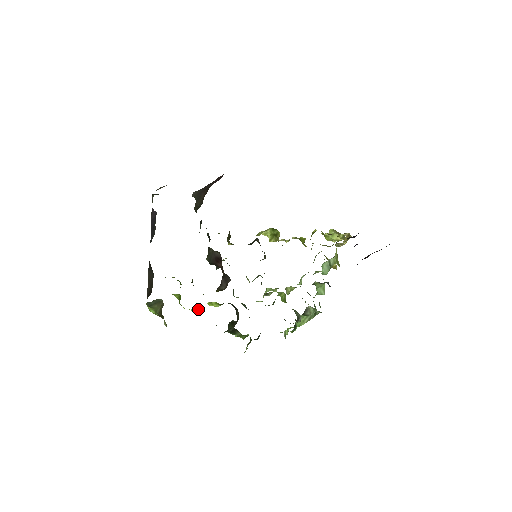
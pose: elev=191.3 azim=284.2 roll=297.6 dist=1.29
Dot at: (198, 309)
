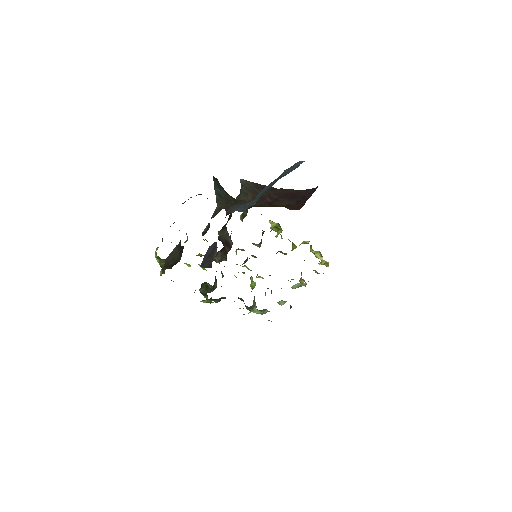
Dot at: (189, 265)
